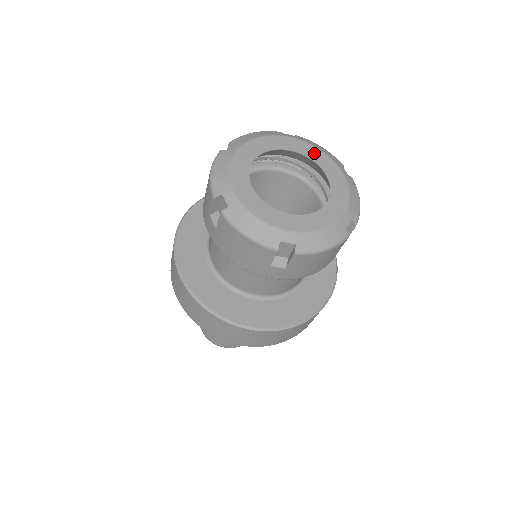
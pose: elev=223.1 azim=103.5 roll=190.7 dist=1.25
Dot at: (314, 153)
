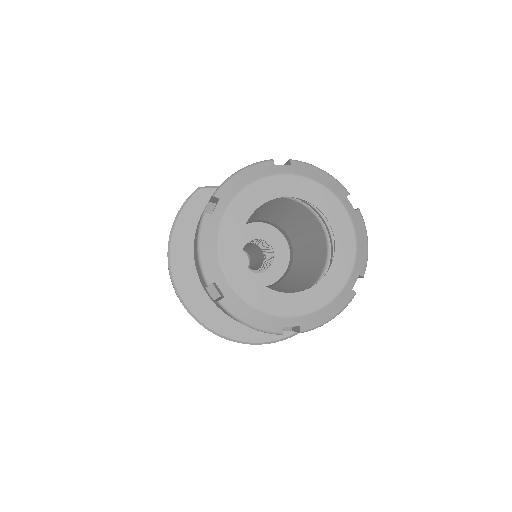
Dot at: (314, 193)
